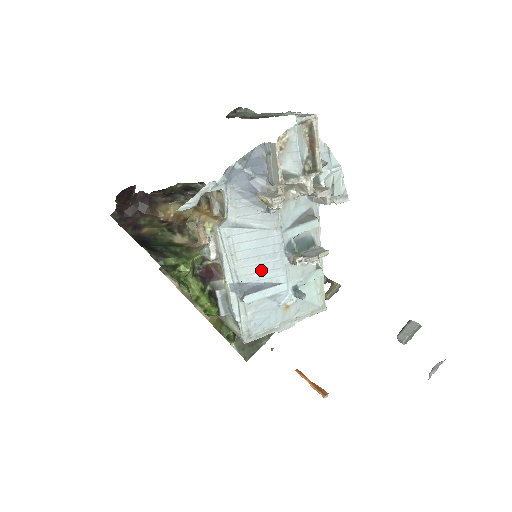
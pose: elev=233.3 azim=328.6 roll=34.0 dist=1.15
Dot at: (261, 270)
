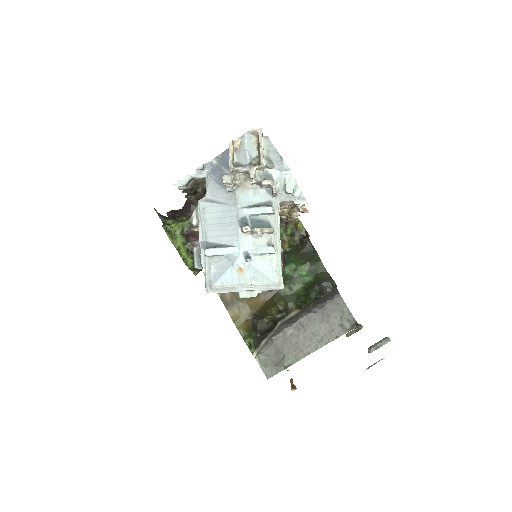
Dot at: (222, 234)
